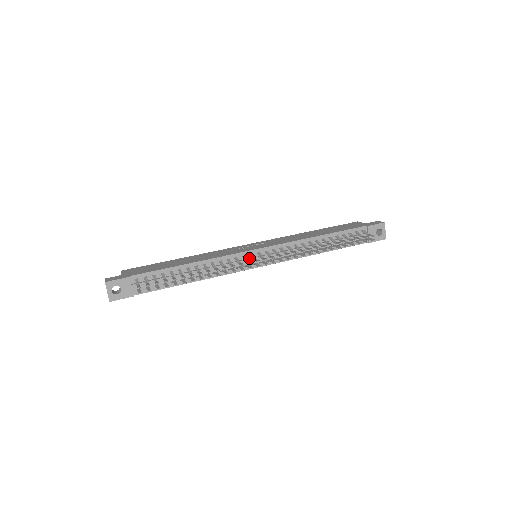
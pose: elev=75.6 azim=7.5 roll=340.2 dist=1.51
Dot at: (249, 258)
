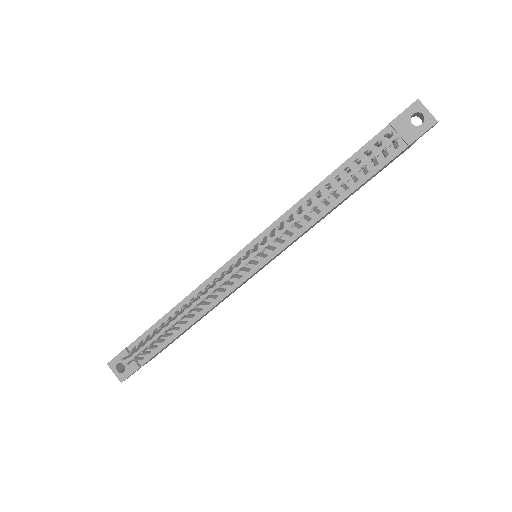
Dot at: (239, 265)
